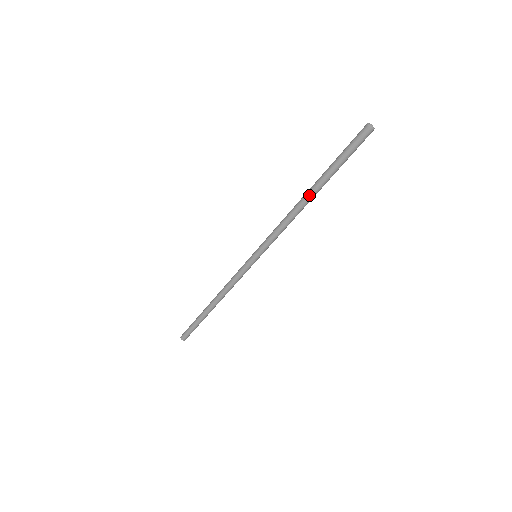
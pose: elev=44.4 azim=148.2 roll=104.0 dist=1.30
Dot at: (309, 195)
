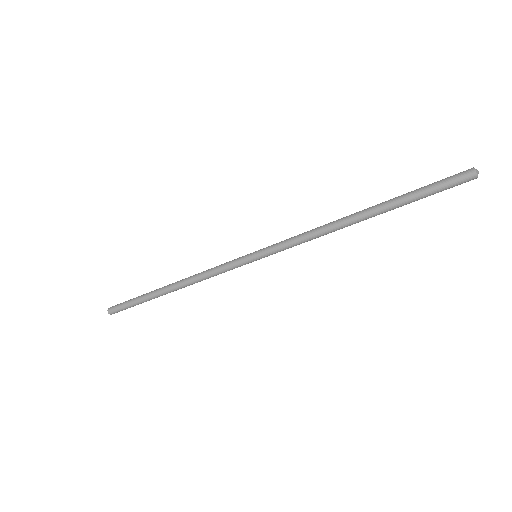
Dot at: (363, 219)
